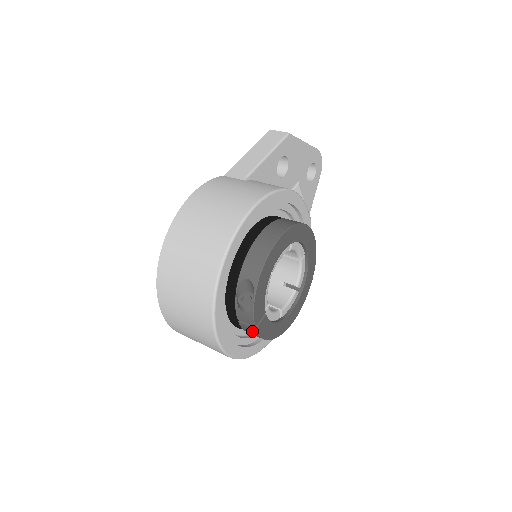
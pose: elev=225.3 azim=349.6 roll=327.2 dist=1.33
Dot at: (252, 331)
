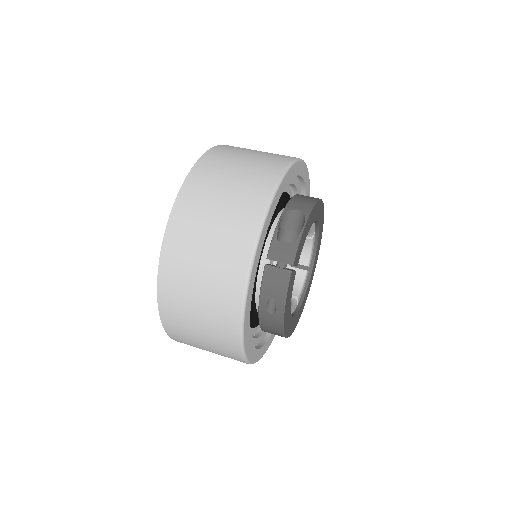
Dot at: (281, 279)
